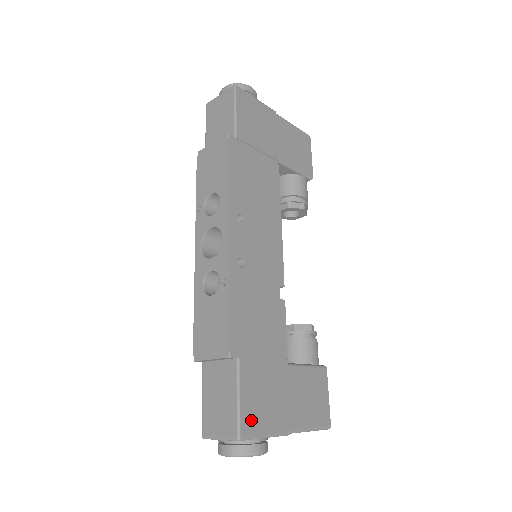
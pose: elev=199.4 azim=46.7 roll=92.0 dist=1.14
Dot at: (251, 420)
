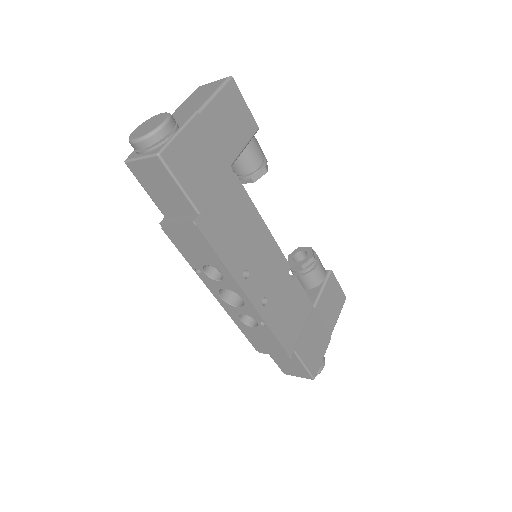
Dot at: (314, 364)
